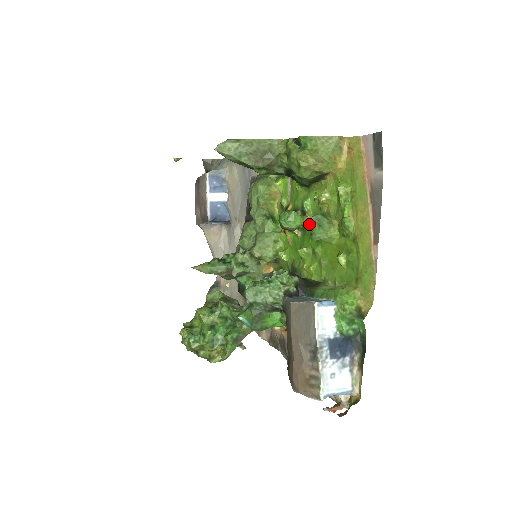
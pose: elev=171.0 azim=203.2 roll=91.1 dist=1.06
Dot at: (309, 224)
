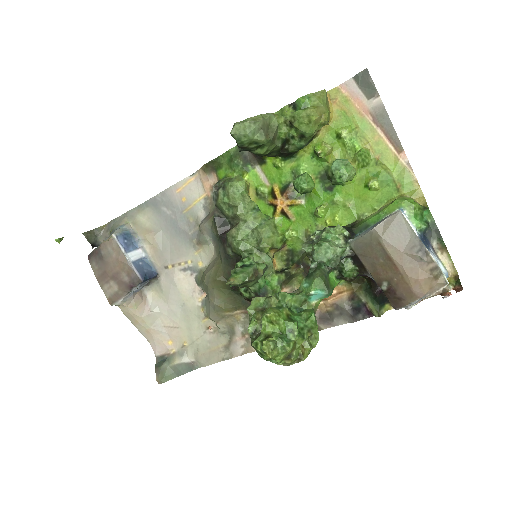
Dot at: (334, 170)
